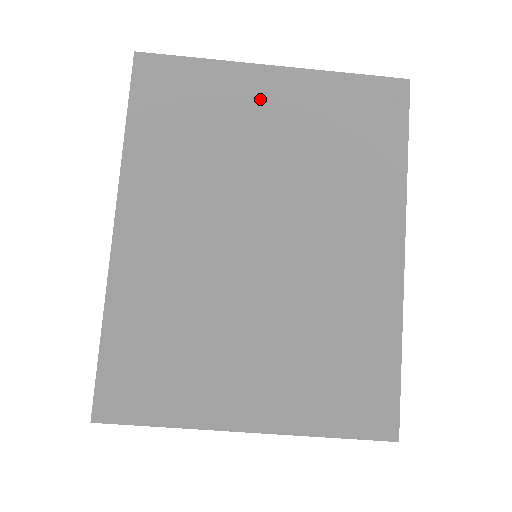
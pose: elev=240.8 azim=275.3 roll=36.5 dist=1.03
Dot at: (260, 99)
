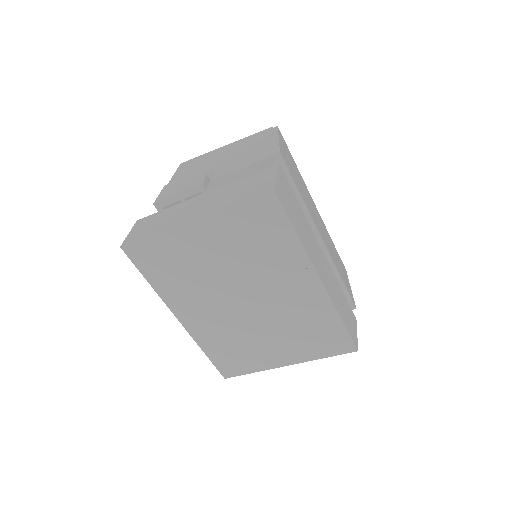
Dot at: (197, 241)
